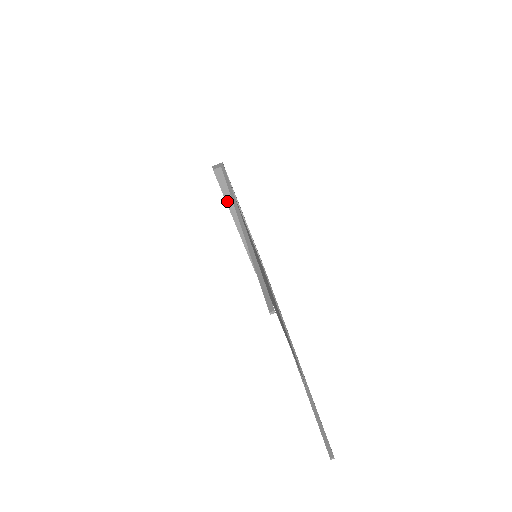
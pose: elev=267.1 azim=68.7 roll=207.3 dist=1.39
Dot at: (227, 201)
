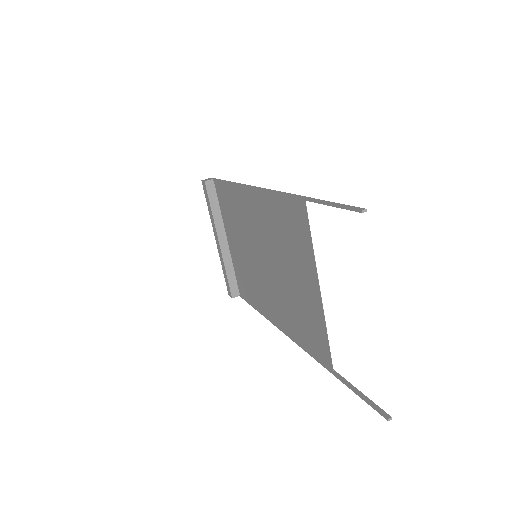
Dot at: (214, 216)
